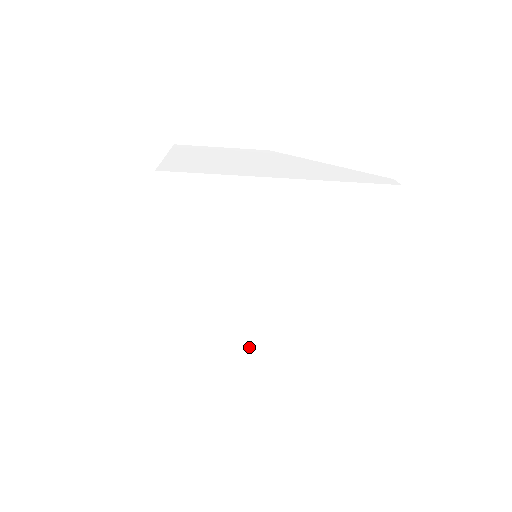
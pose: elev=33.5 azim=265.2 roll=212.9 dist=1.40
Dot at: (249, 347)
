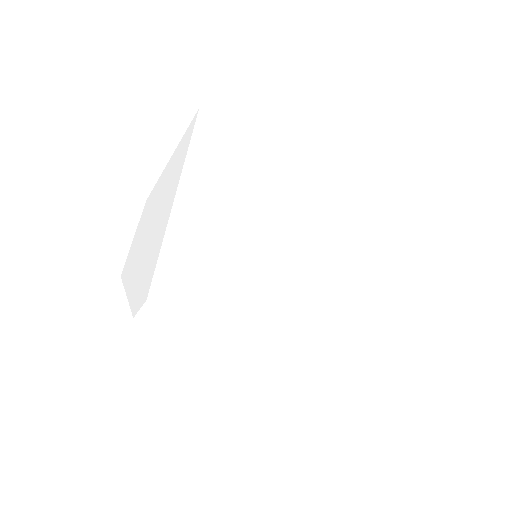
Dot at: (281, 301)
